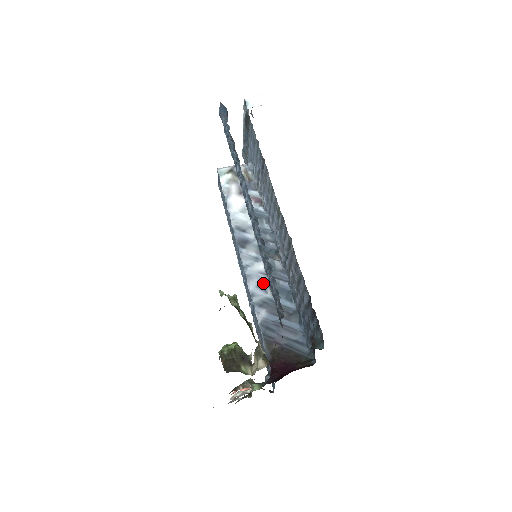
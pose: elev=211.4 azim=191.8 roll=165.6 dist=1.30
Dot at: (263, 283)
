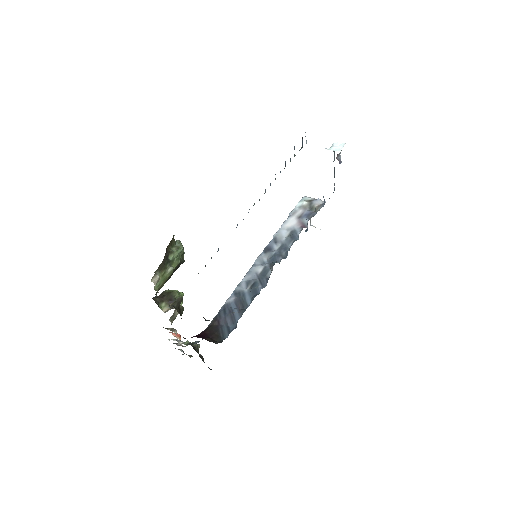
Dot at: (251, 281)
